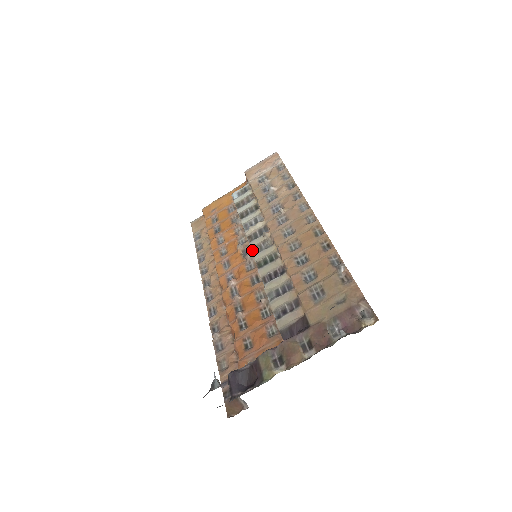
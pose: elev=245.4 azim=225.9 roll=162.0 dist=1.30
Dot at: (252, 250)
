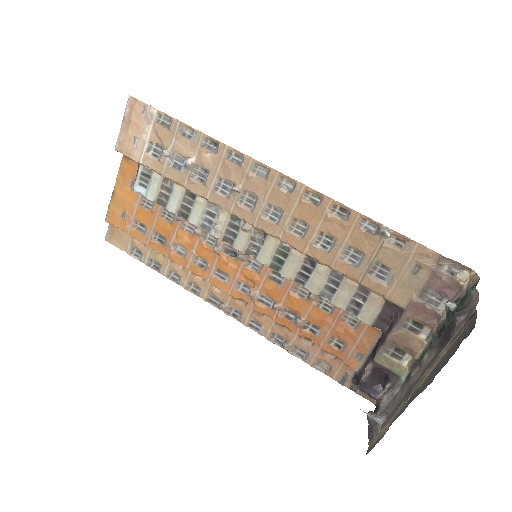
Dot at: (247, 254)
